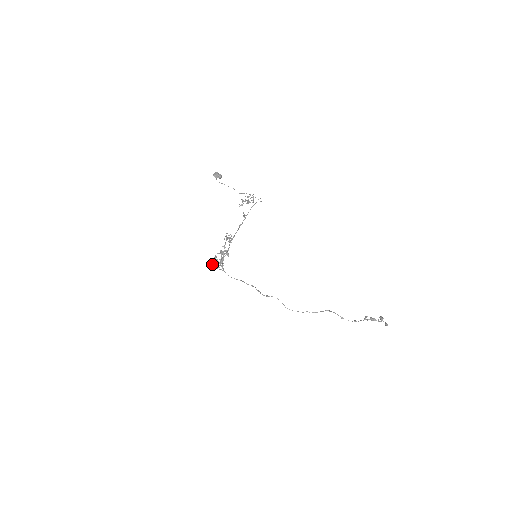
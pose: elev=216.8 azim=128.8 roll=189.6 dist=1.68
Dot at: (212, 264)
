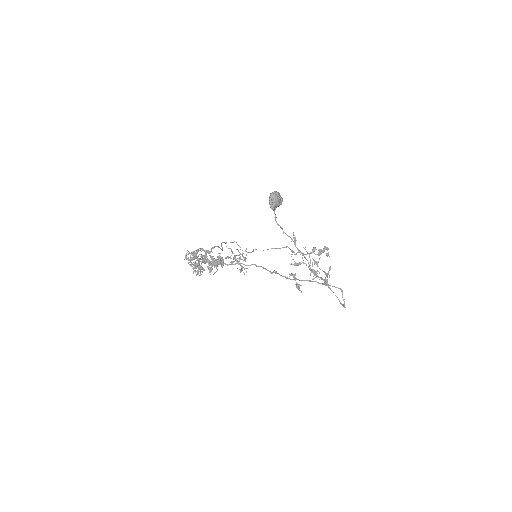
Dot at: (188, 263)
